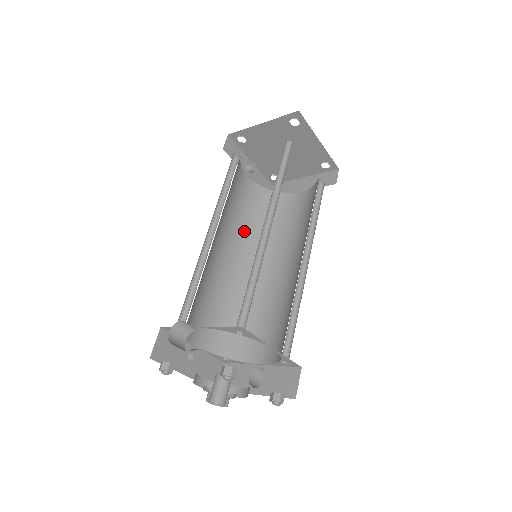
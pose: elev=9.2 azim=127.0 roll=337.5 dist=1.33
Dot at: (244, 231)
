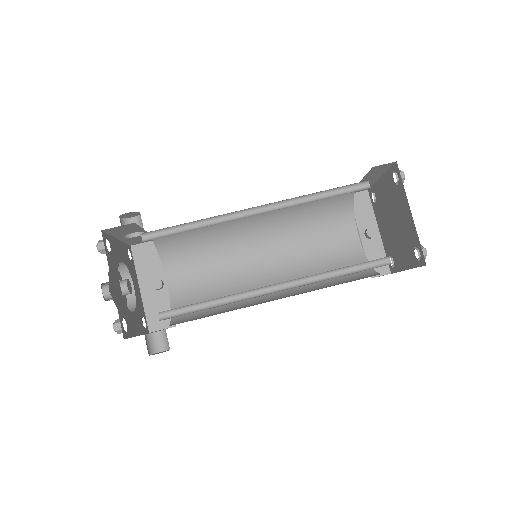
Dot at: (302, 265)
